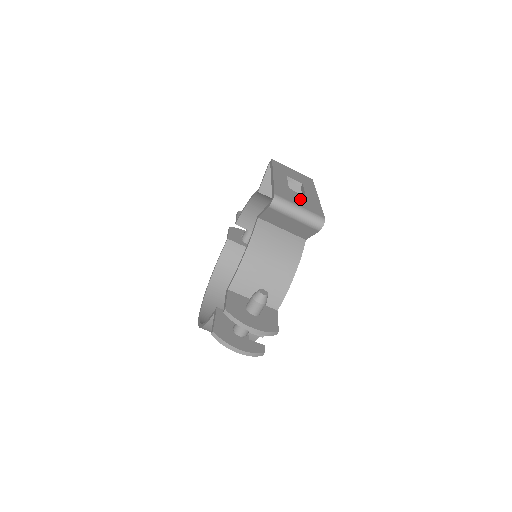
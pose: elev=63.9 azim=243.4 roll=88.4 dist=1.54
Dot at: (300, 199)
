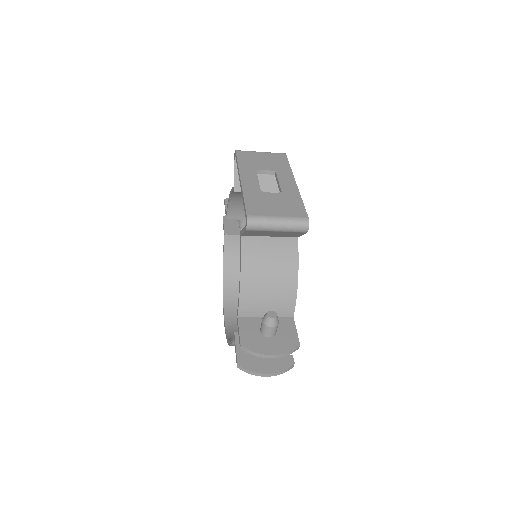
Dot at: (276, 203)
